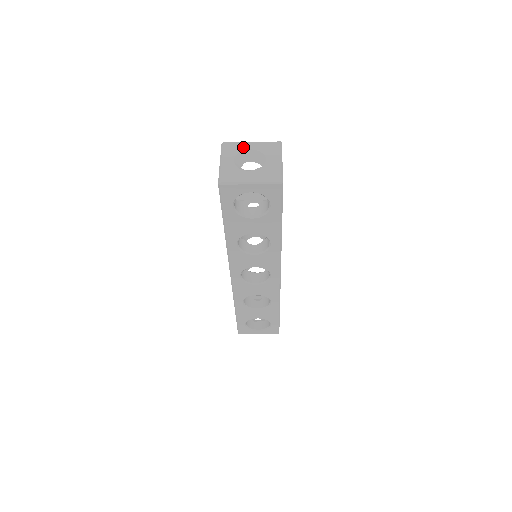
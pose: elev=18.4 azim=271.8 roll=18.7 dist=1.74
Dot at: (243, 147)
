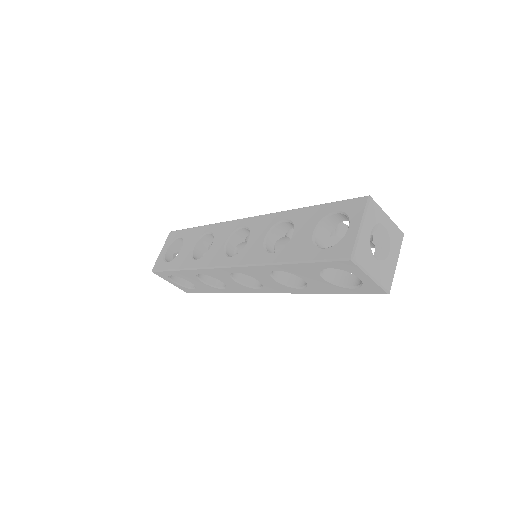
Dot at: (382, 219)
